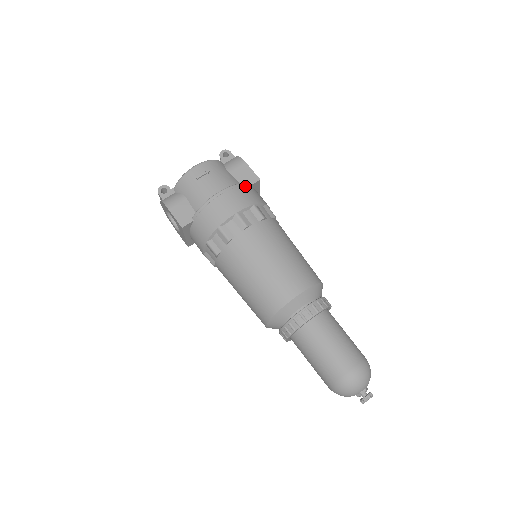
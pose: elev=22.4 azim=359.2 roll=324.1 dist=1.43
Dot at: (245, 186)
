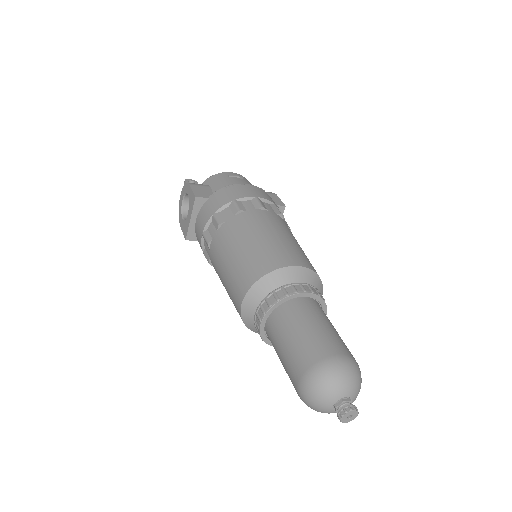
Dot at: occluded
